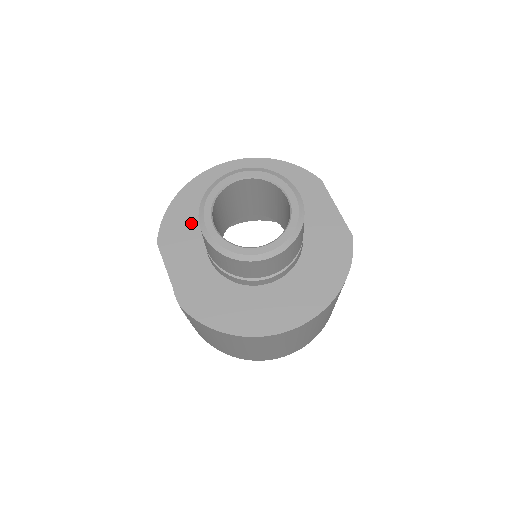
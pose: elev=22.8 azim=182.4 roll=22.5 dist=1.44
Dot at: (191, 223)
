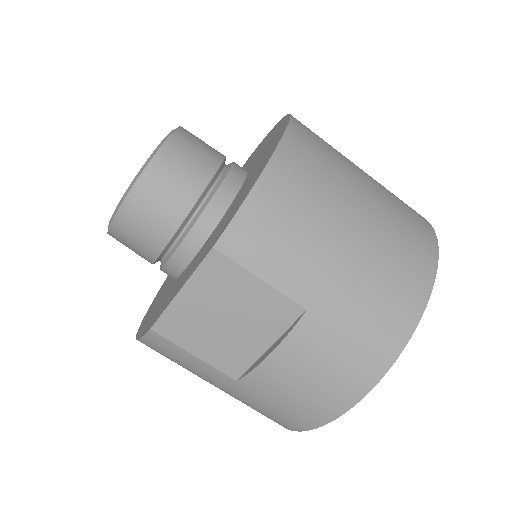
Dot at: (162, 301)
